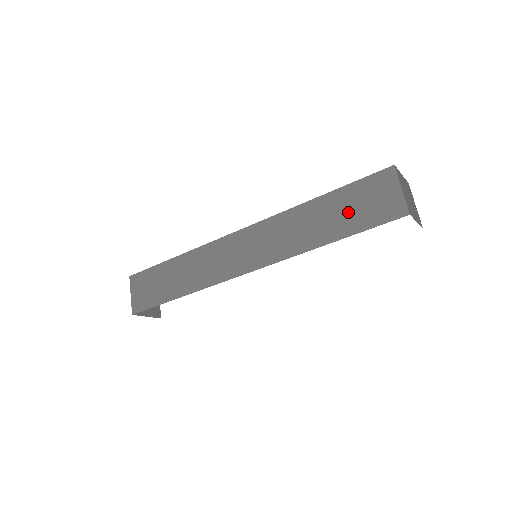
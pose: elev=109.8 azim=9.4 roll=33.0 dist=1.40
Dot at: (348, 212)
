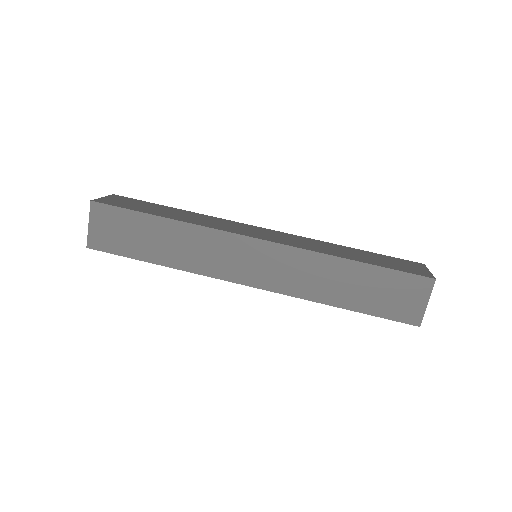
Dot at: (373, 293)
